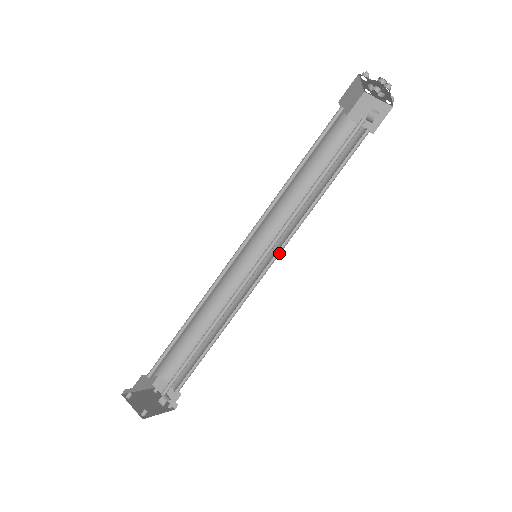
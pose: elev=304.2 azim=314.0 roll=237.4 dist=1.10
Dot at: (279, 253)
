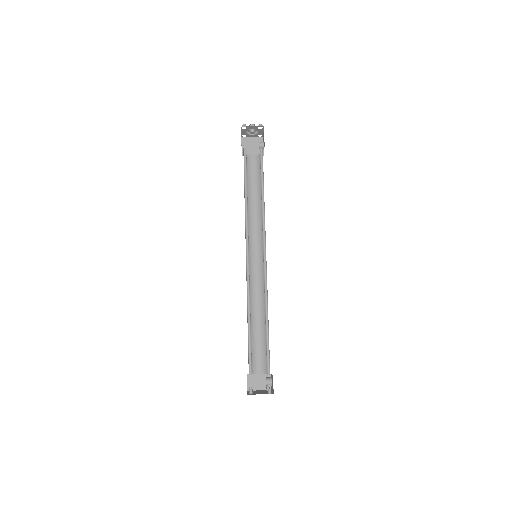
Dot at: occluded
